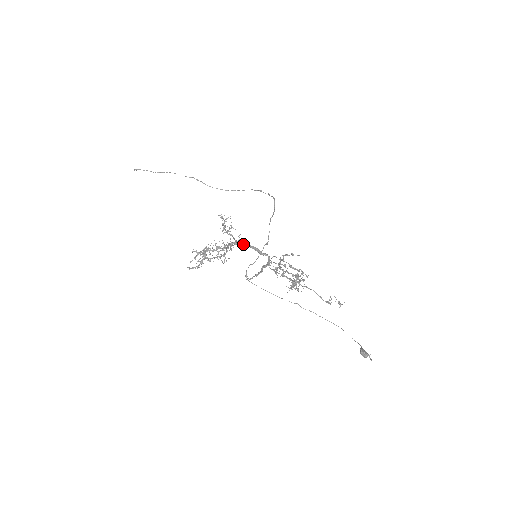
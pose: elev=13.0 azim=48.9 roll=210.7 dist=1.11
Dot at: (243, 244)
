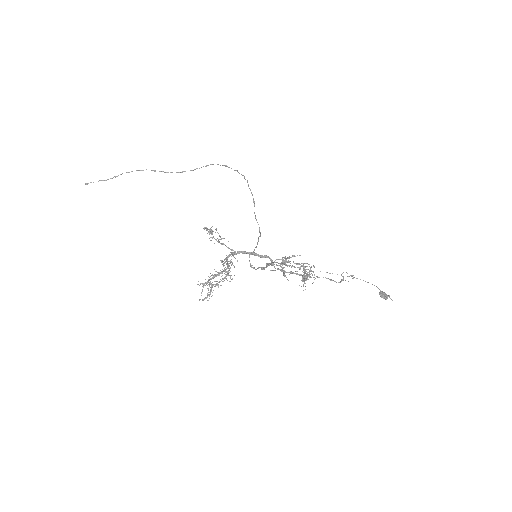
Dot at: occluded
